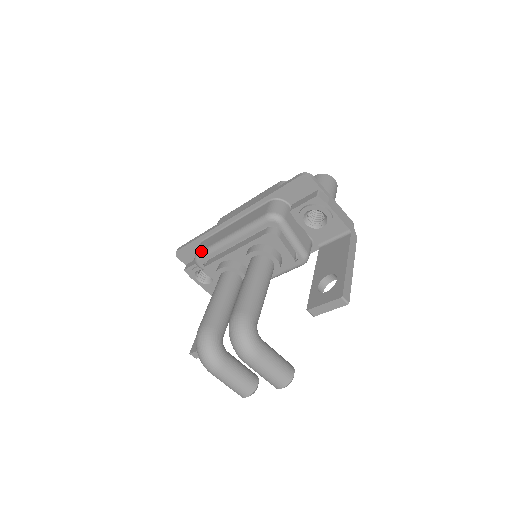
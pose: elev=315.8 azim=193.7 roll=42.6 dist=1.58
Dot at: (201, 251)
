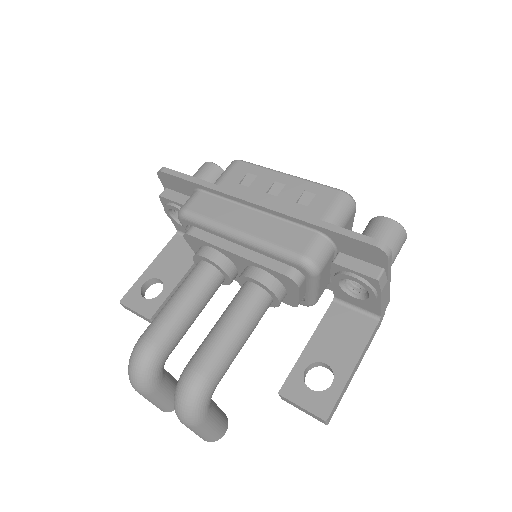
Dot at: (193, 213)
